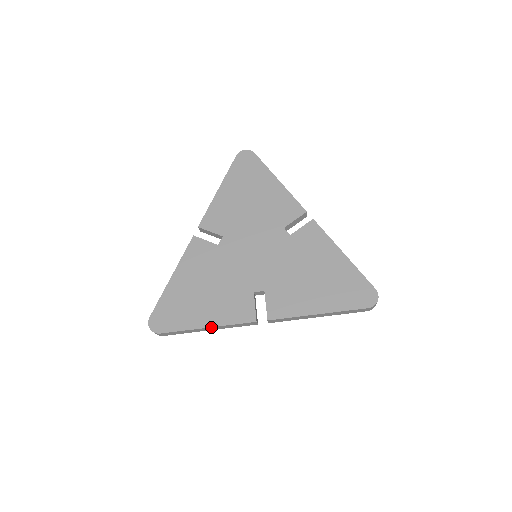
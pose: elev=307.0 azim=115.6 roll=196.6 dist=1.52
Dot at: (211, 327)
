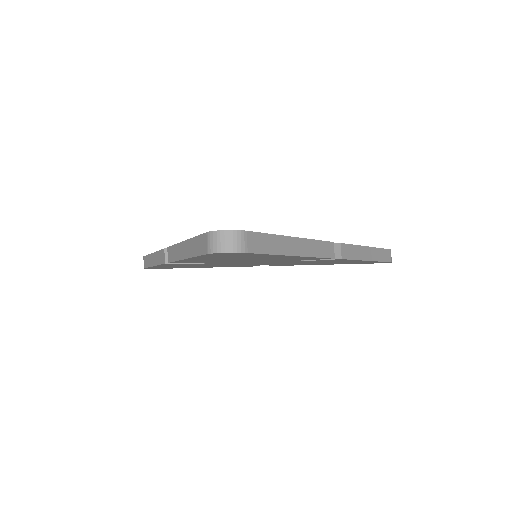
Dot at: (299, 238)
